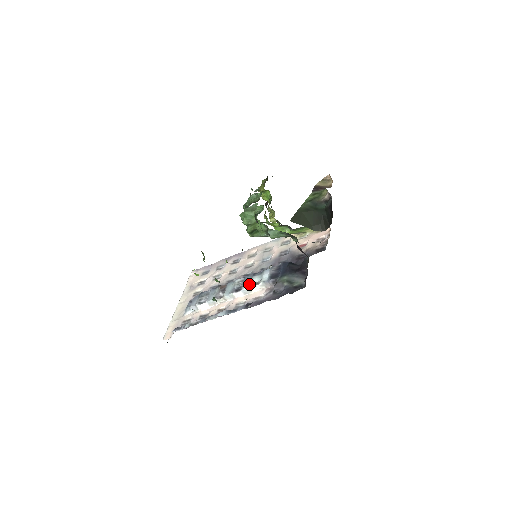
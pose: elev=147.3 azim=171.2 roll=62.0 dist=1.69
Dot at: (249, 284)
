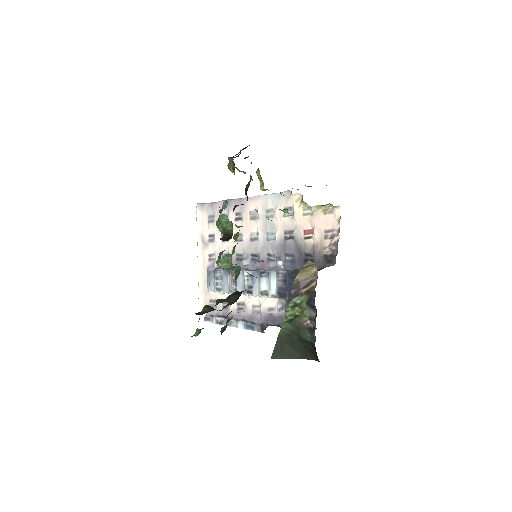
Dot at: (258, 291)
